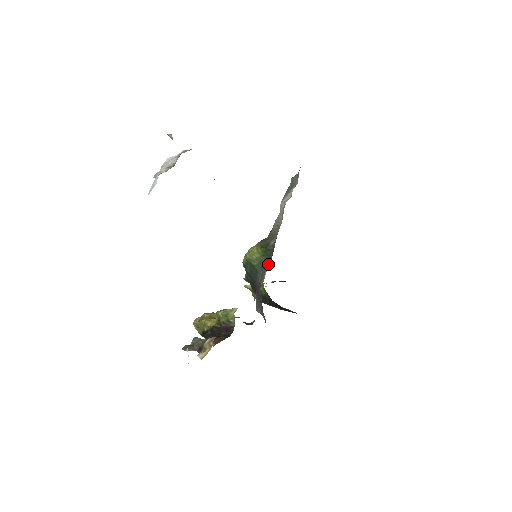
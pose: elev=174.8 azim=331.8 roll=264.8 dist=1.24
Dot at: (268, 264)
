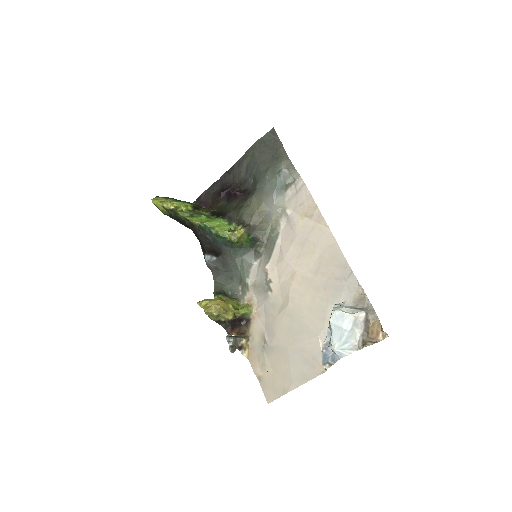
Dot at: (250, 250)
